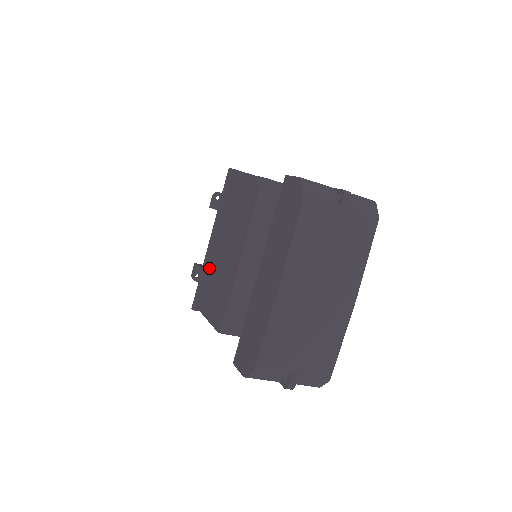
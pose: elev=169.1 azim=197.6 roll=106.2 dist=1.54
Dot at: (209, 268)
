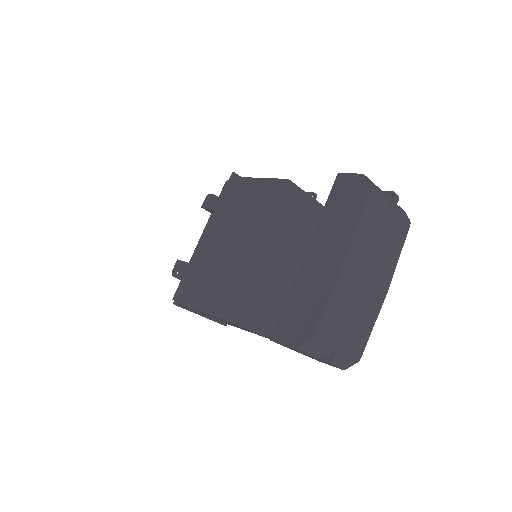
Dot at: (204, 263)
